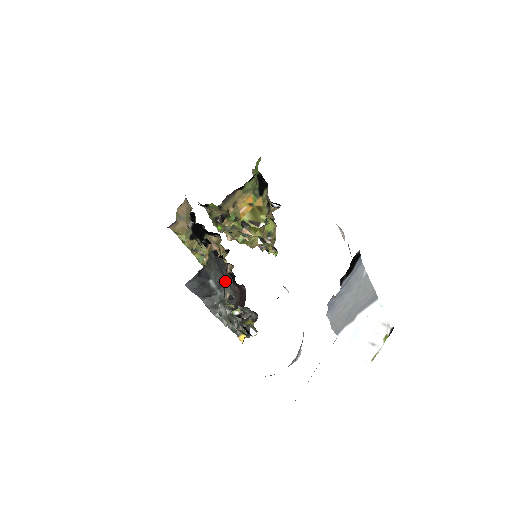
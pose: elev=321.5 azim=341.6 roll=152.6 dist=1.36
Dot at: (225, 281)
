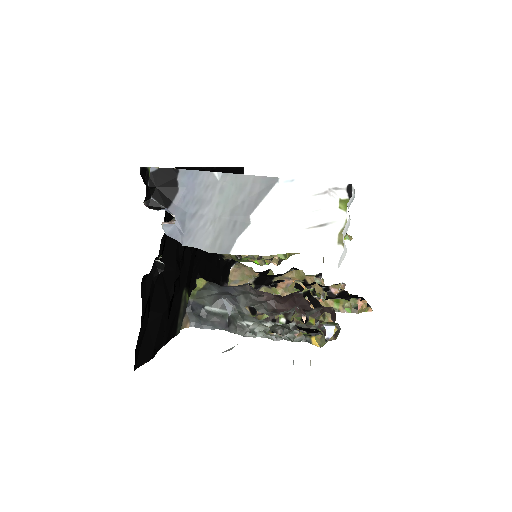
Dot at: (226, 299)
